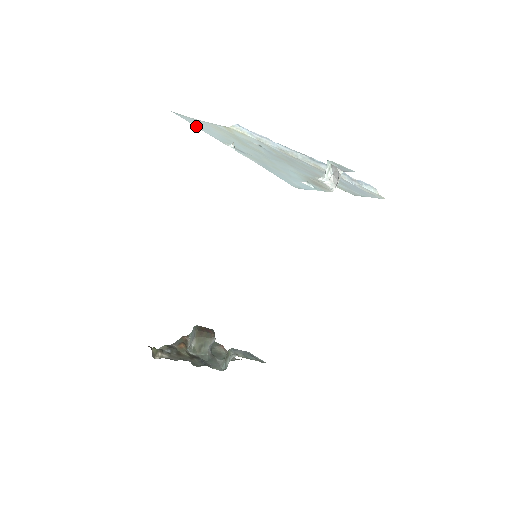
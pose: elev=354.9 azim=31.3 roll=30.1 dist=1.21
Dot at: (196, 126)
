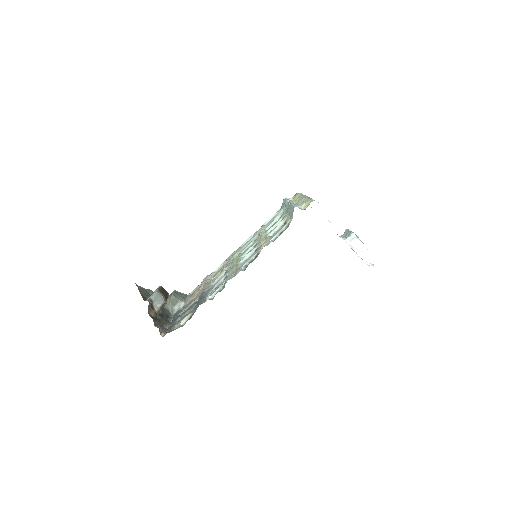
Dot at: occluded
